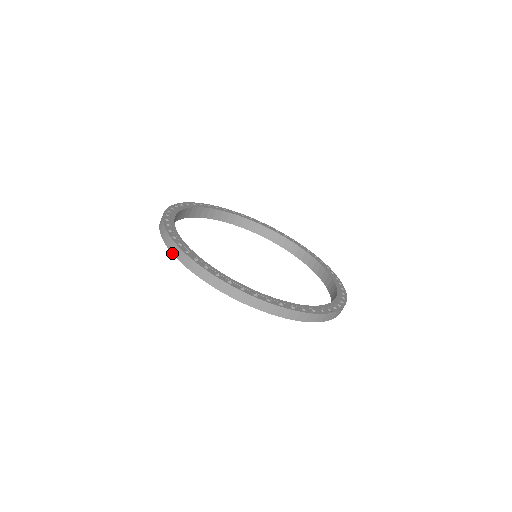
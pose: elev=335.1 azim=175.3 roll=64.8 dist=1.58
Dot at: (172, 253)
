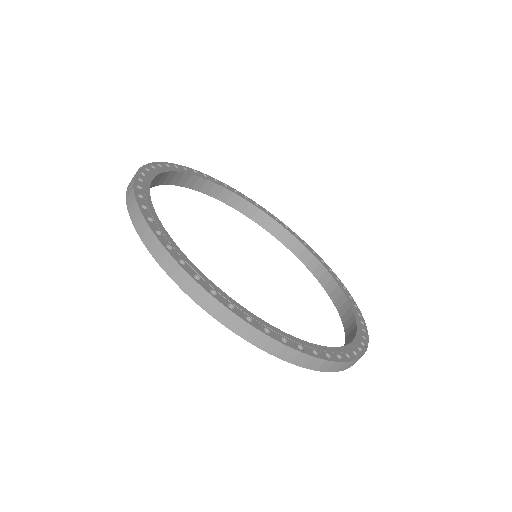
Dot at: occluded
